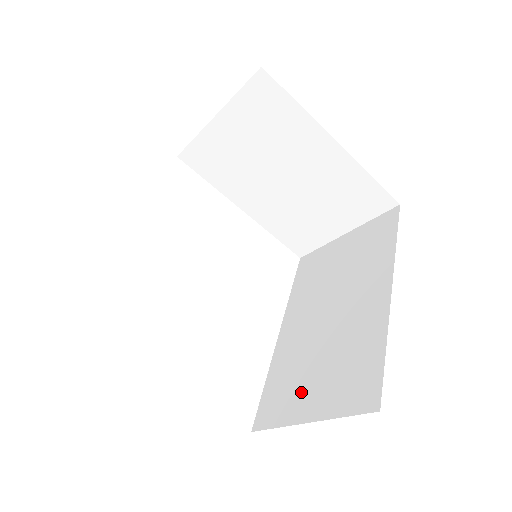
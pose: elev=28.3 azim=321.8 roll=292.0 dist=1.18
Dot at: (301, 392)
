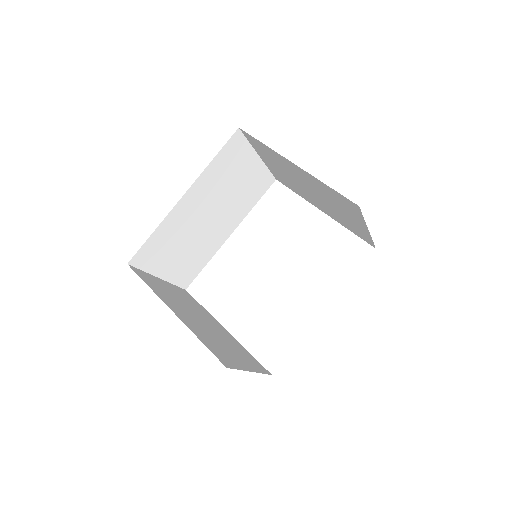
Dot at: occluded
